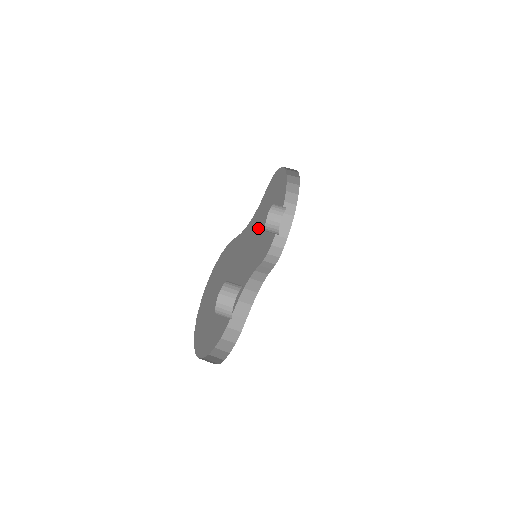
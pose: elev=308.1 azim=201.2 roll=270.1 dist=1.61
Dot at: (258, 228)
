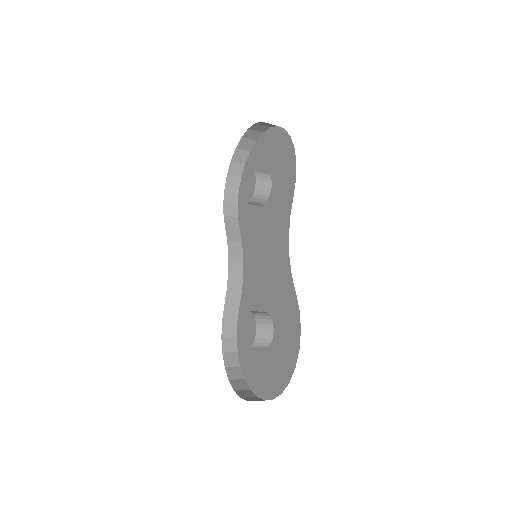
Dot at: occluded
